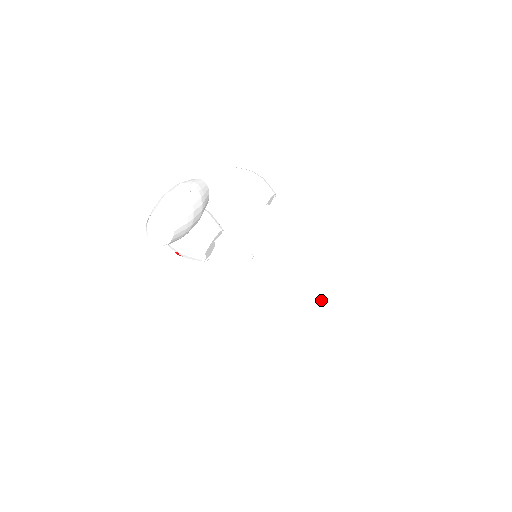
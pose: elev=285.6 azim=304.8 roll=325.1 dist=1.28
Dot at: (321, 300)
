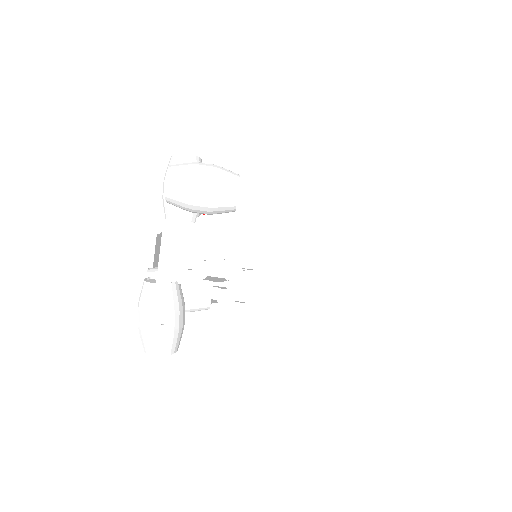
Dot at: (344, 320)
